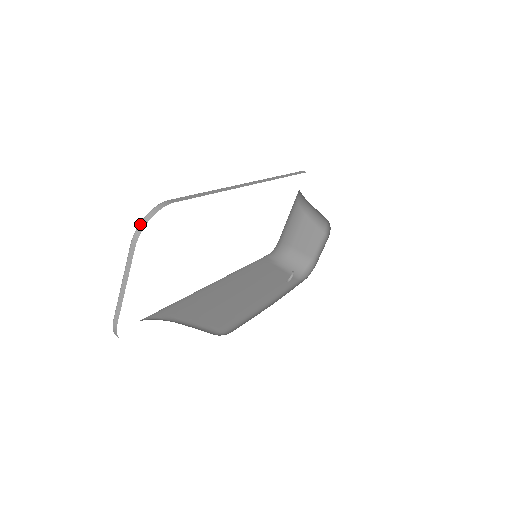
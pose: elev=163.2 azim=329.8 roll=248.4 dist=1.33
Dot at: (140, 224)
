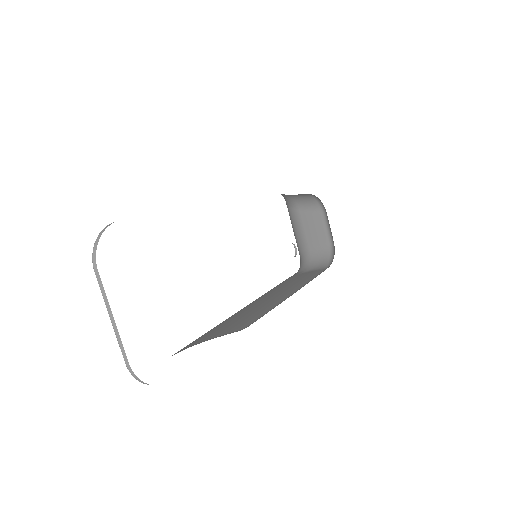
Dot at: (93, 249)
